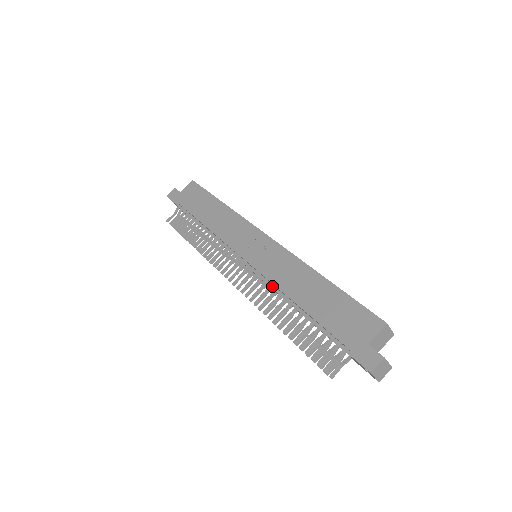
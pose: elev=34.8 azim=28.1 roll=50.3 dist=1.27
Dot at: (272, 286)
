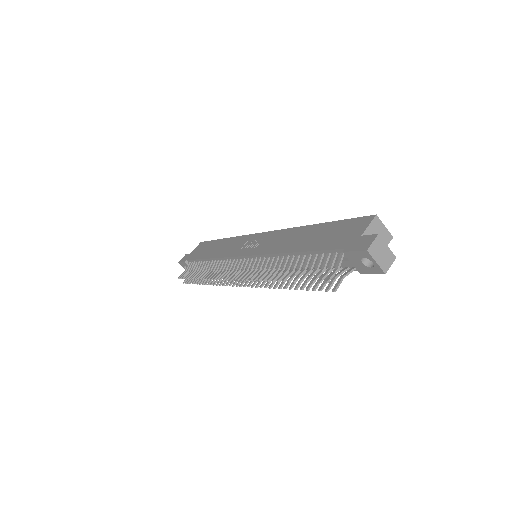
Dot at: occluded
